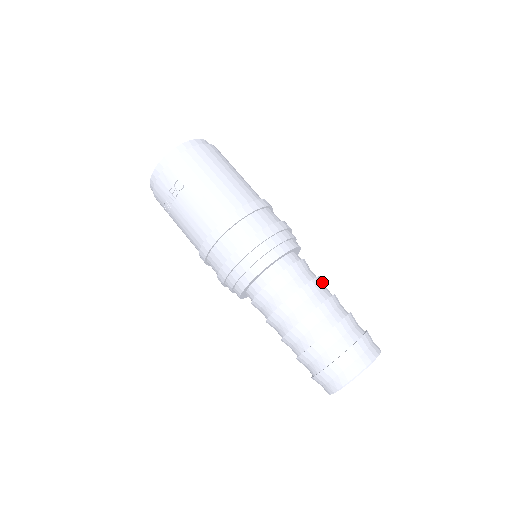
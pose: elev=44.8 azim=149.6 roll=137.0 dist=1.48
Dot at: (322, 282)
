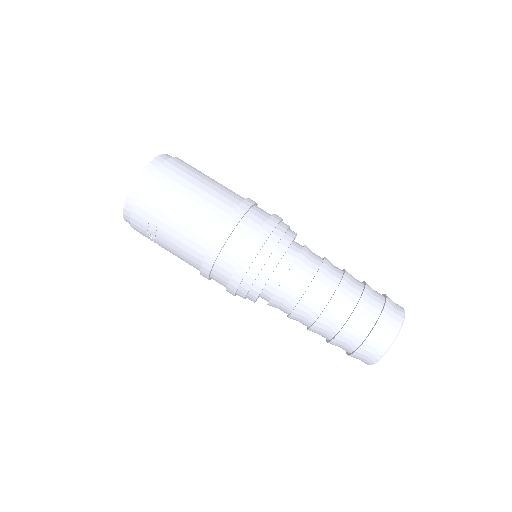
Dot at: (327, 267)
